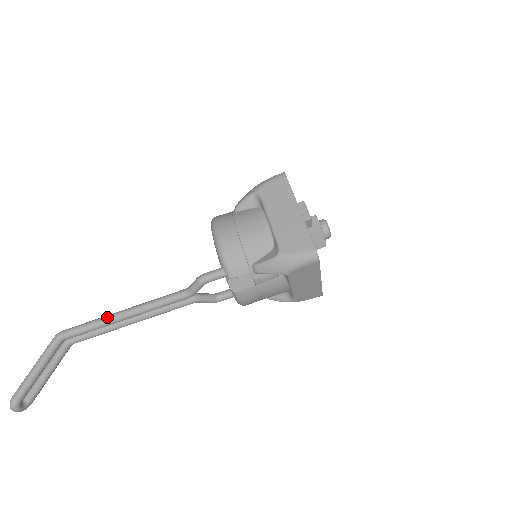
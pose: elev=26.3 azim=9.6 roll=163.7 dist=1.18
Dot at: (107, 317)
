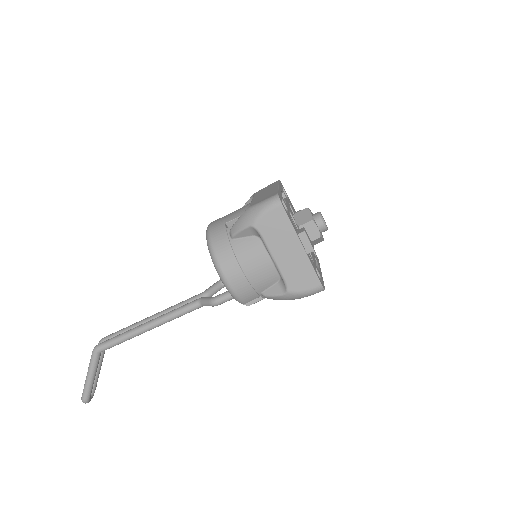
Dot at: (134, 333)
